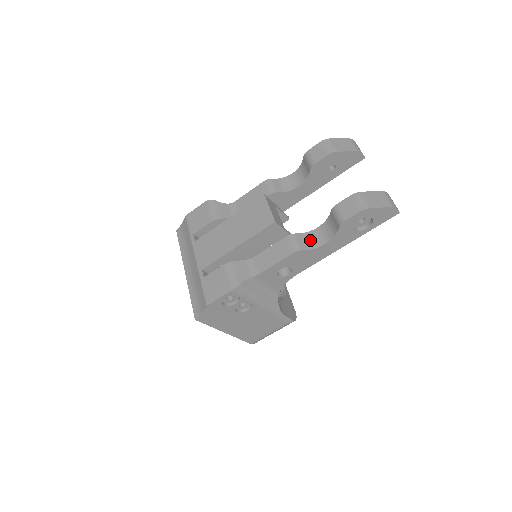
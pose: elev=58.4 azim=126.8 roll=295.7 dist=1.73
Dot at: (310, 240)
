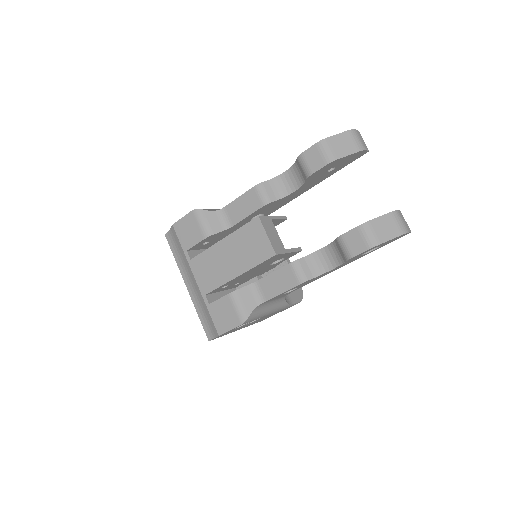
Dot at: (315, 265)
